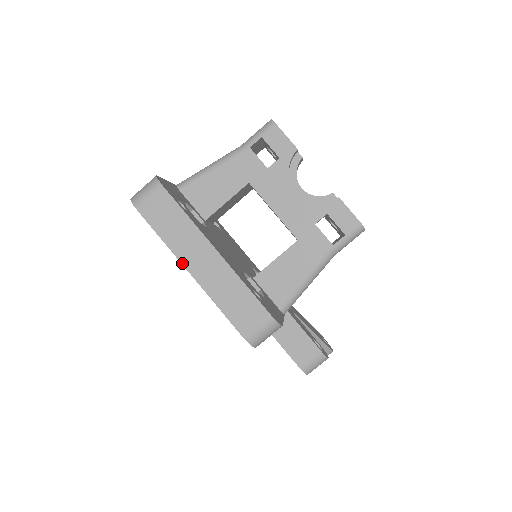
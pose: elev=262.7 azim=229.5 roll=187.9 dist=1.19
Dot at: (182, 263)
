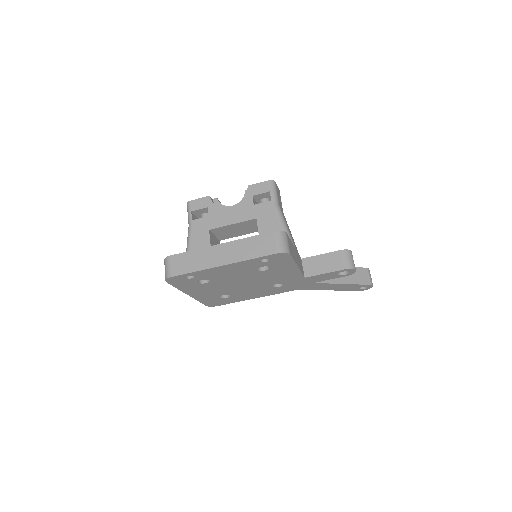
Dot at: (215, 267)
